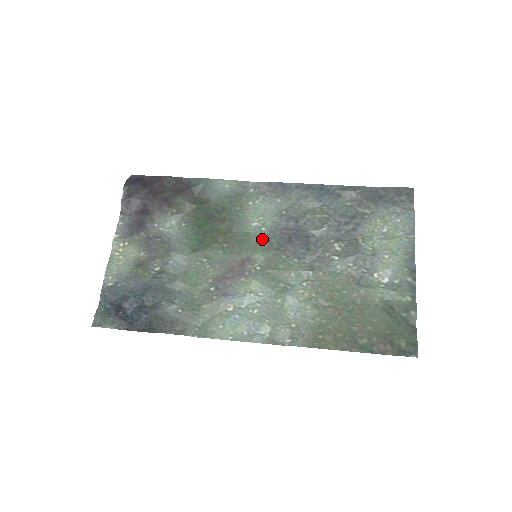
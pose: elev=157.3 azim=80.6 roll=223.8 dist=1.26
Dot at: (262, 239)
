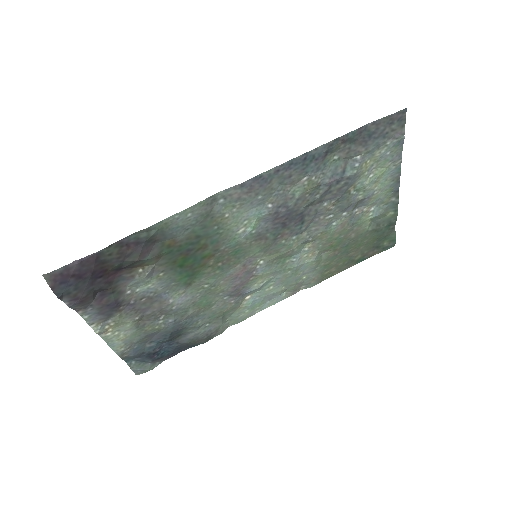
Dot at: (255, 239)
